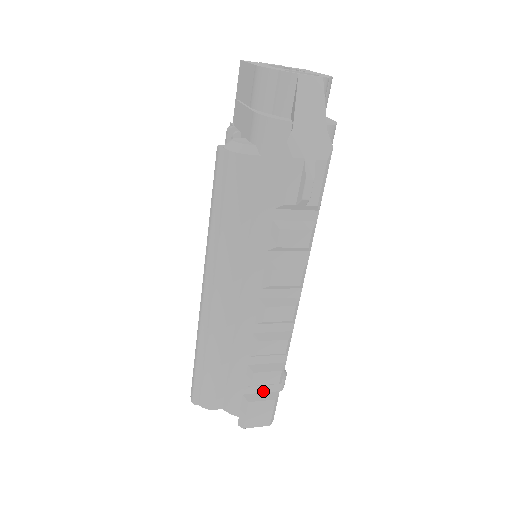
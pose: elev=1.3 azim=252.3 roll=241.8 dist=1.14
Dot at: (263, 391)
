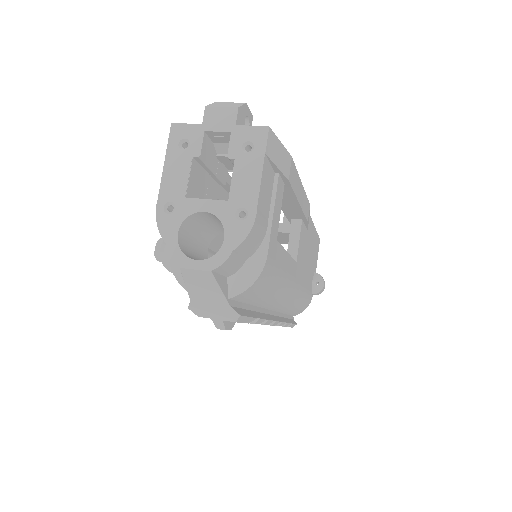
Dot at: occluded
